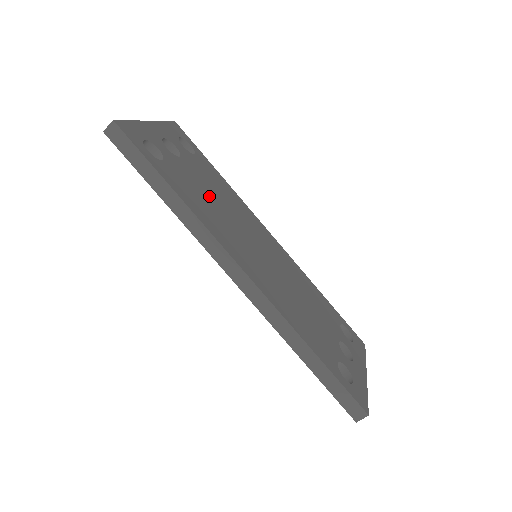
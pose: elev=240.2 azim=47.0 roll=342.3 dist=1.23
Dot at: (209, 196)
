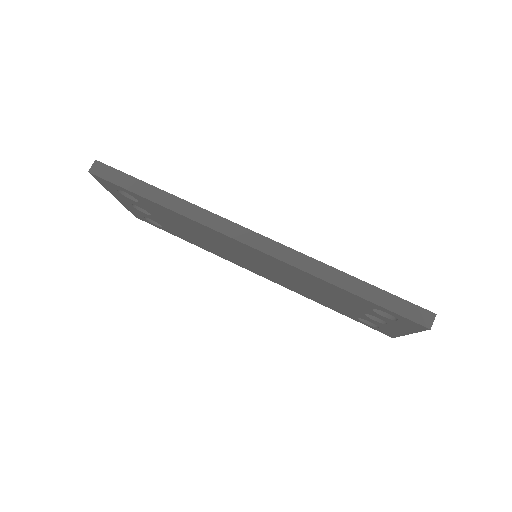
Dot at: occluded
